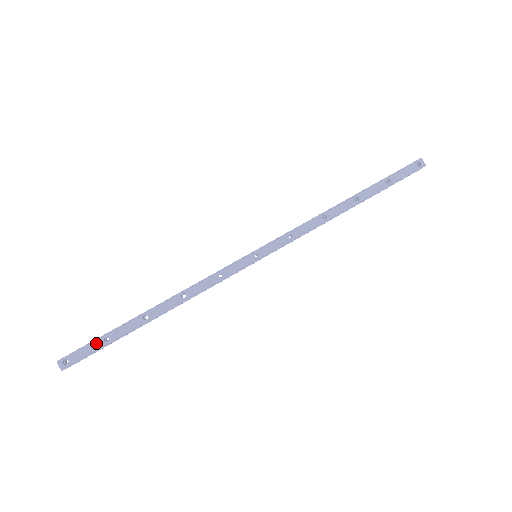
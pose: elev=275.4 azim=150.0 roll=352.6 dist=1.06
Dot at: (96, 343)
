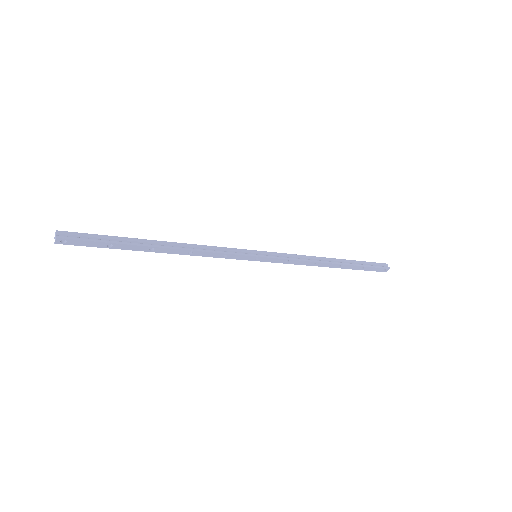
Dot at: (100, 244)
